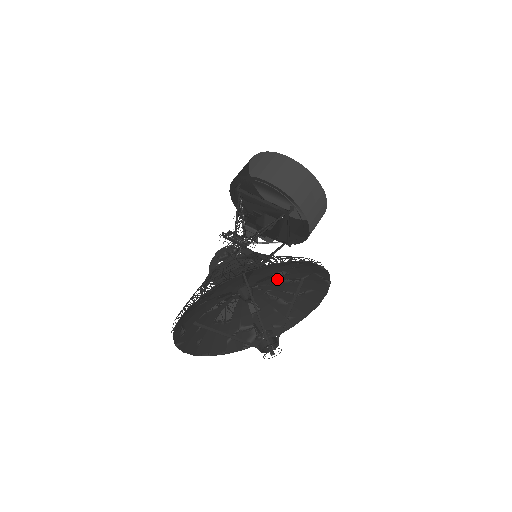
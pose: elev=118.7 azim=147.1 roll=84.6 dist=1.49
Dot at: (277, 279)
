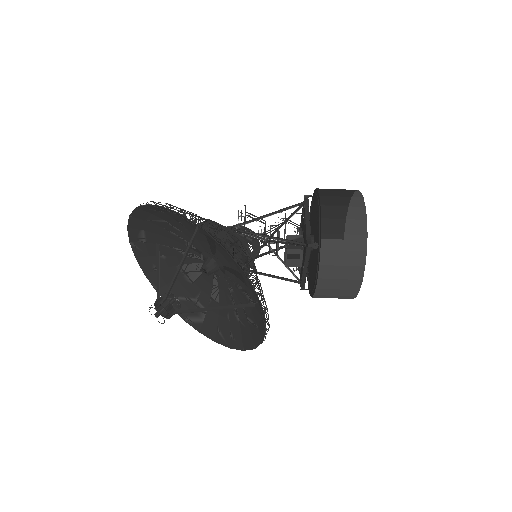
Dot at: (239, 282)
